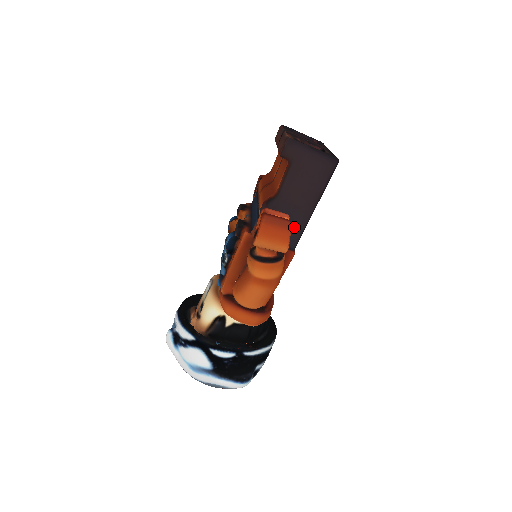
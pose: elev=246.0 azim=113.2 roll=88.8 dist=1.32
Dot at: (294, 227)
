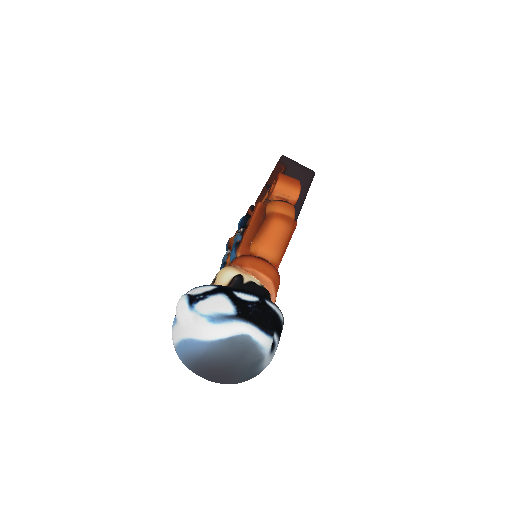
Dot at: (294, 206)
